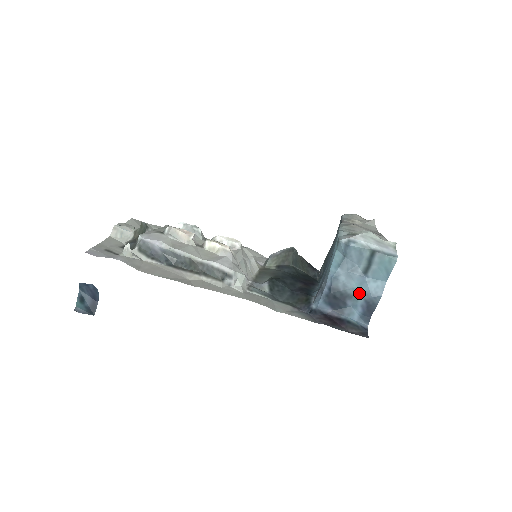
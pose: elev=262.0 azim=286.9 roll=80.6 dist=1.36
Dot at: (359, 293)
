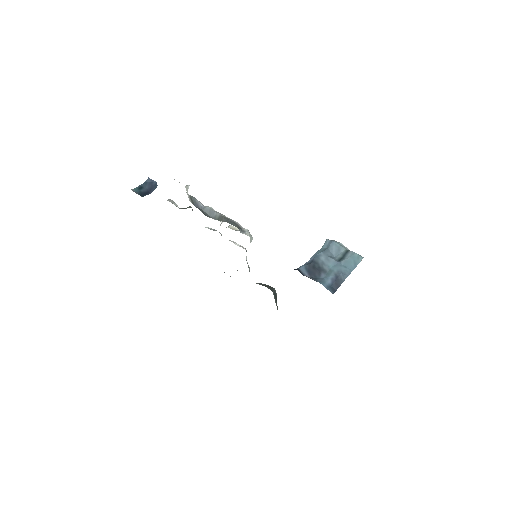
Dot at: (332, 271)
